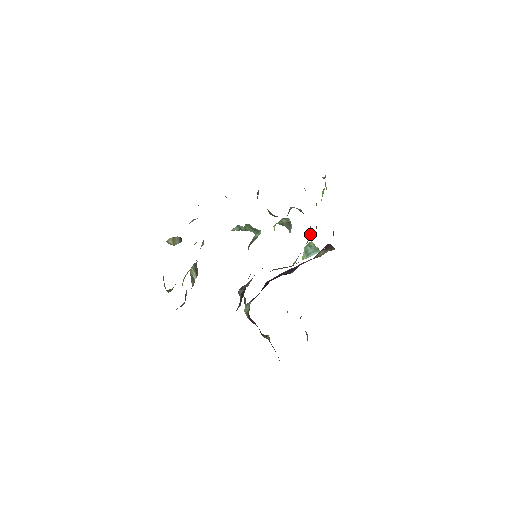
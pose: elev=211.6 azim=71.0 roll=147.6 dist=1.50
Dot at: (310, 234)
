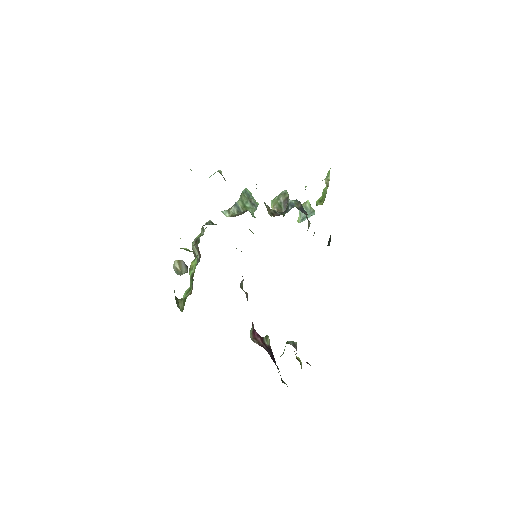
Dot at: occluded
